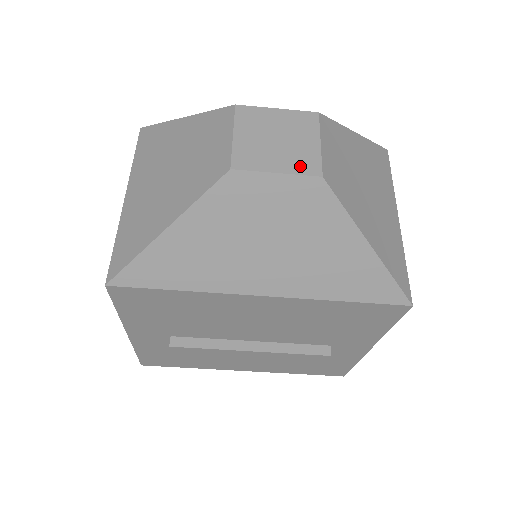
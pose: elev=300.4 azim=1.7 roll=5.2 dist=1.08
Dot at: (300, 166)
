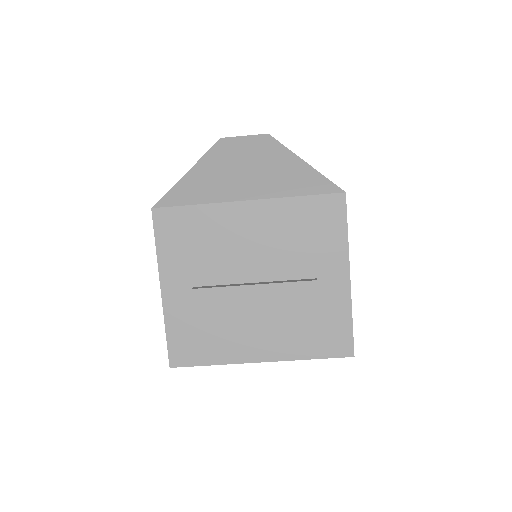
Dot at: (257, 135)
